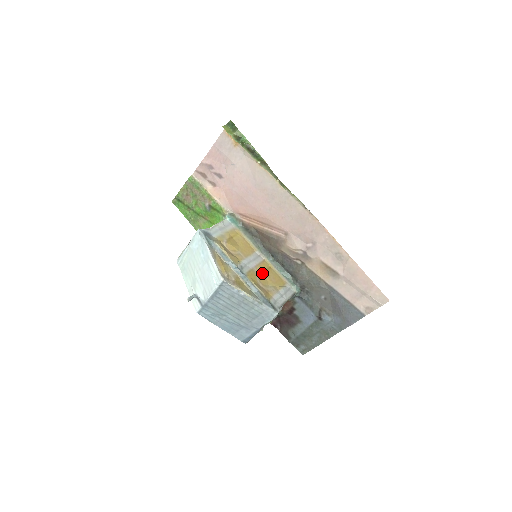
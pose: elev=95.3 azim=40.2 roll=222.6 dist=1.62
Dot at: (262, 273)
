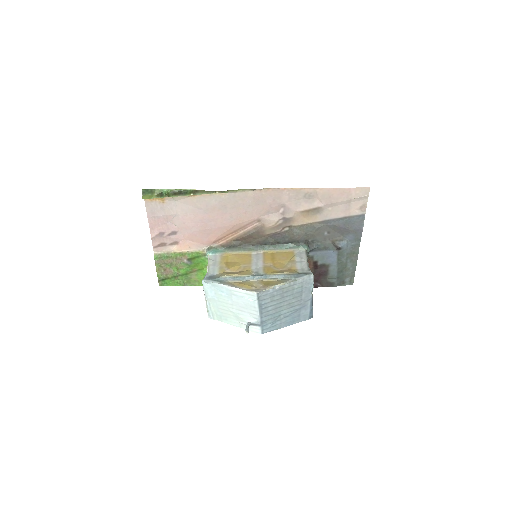
Dot at: (272, 262)
